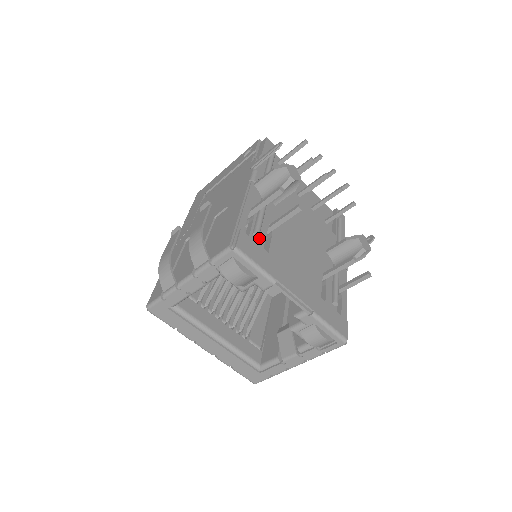
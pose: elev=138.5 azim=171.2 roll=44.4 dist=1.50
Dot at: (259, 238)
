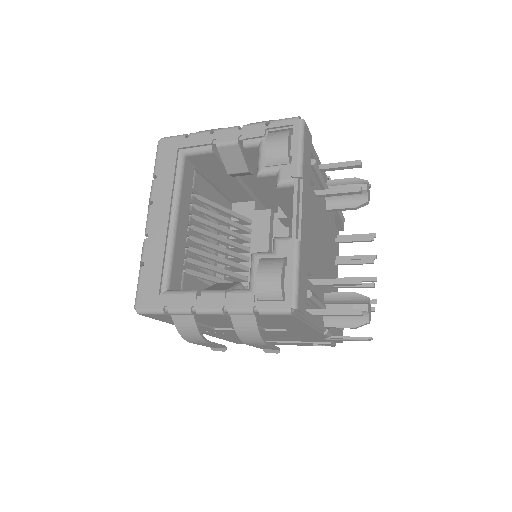
Dot at: (311, 169)
